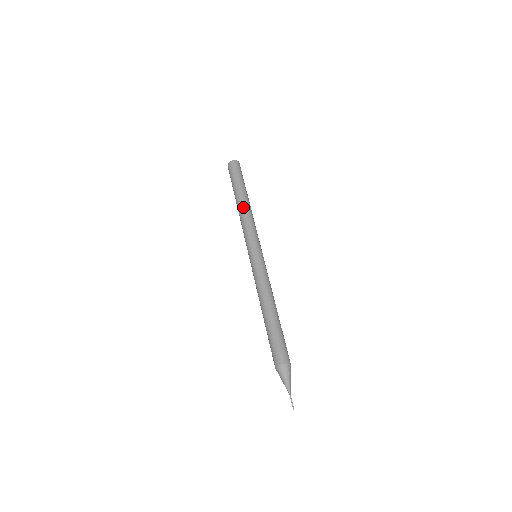
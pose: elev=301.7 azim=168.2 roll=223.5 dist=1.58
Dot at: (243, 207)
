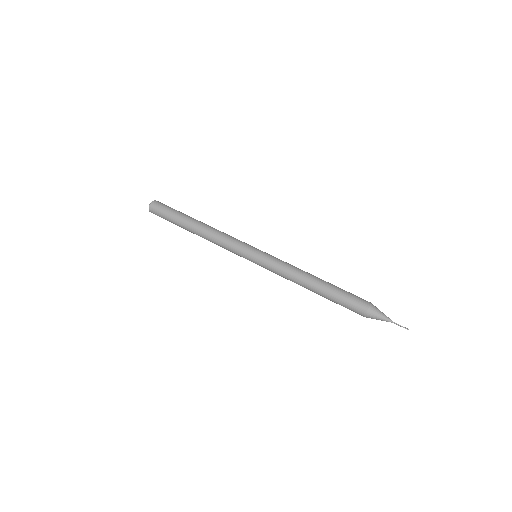
Dot at: (205, 229)
